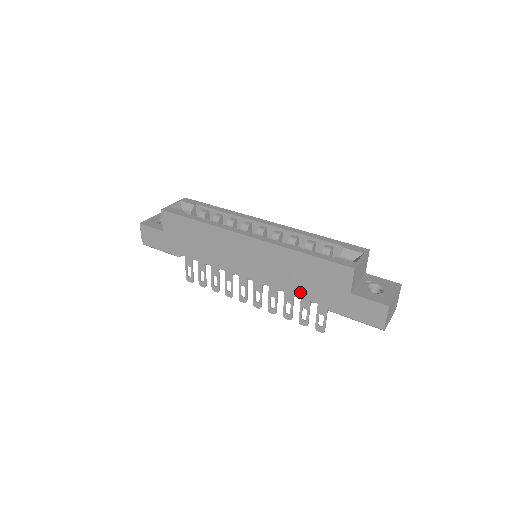
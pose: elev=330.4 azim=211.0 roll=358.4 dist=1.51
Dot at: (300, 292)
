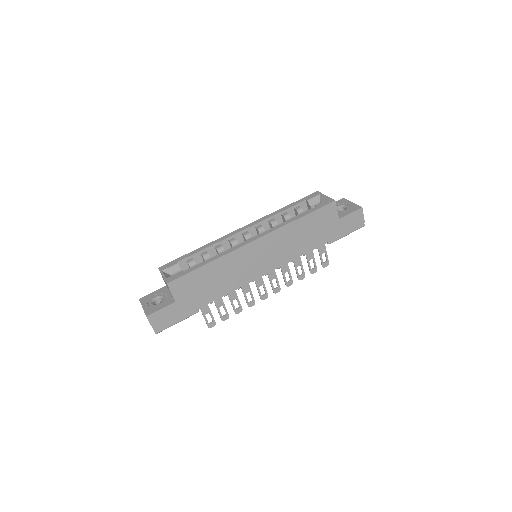
Dot at: (308, 248)
